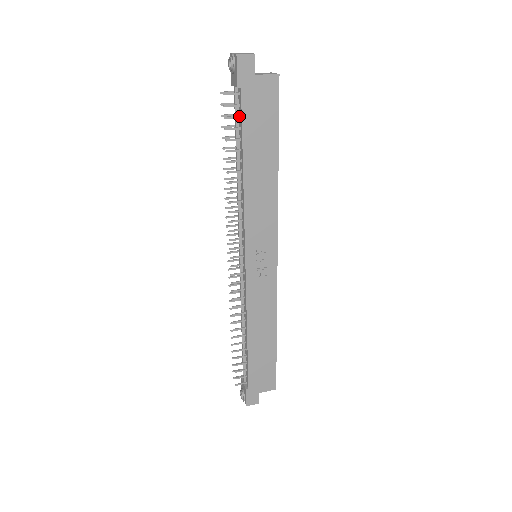
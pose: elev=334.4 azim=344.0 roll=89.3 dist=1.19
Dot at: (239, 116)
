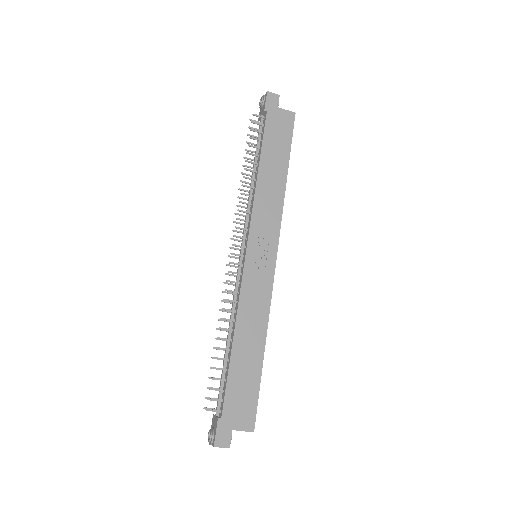
Dot at: (262, 132)
